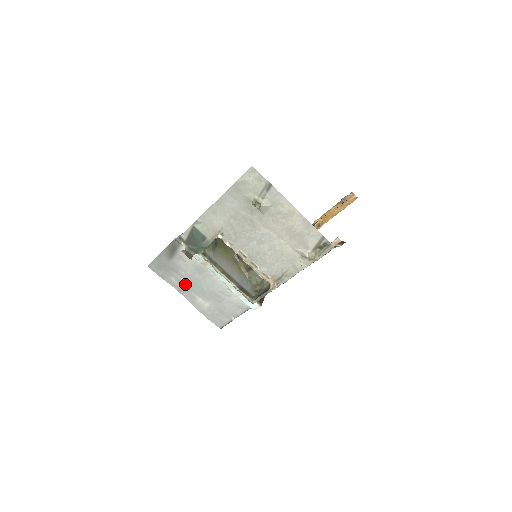
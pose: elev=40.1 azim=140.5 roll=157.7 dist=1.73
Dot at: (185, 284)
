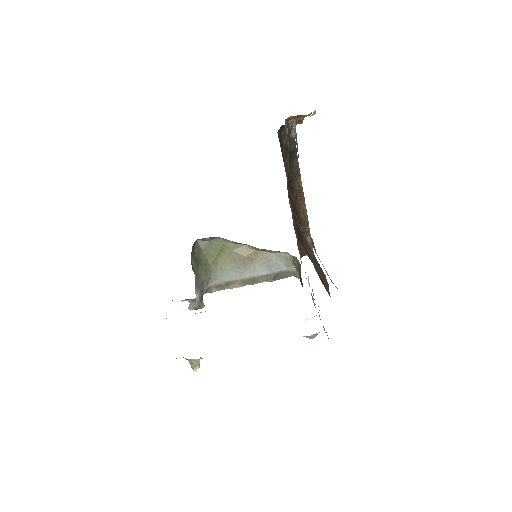
Dot at: occluded
